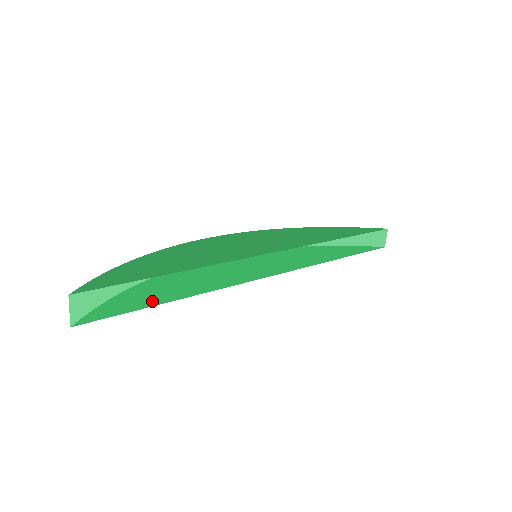
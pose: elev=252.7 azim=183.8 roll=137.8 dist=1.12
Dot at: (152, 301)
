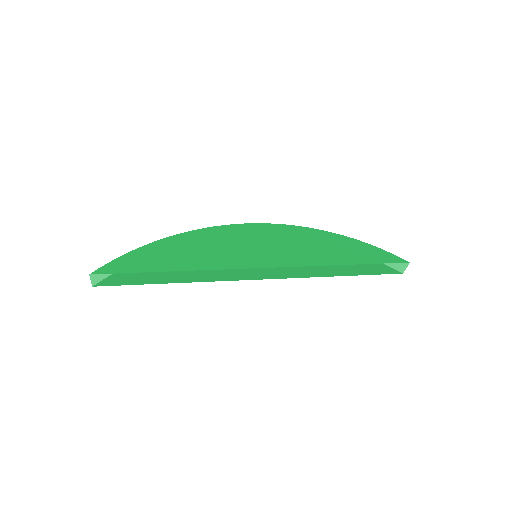
Dot at: (148, 282)
